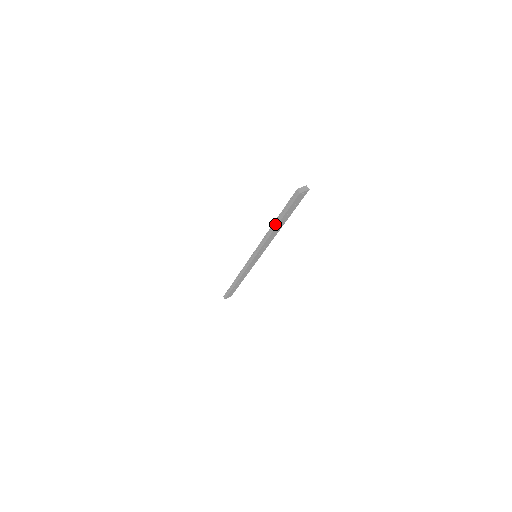
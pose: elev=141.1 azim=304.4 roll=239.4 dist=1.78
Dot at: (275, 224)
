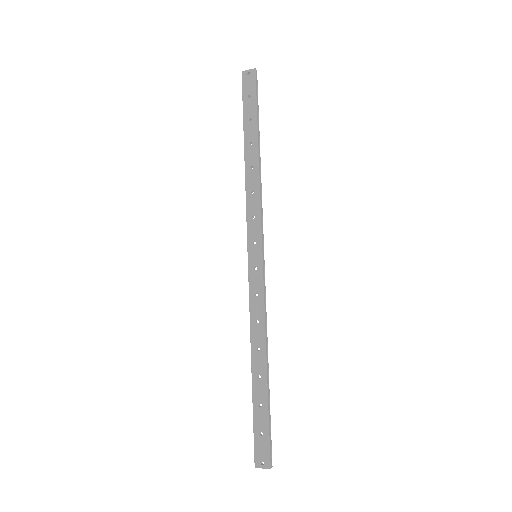
Dot at: (245, 148)
